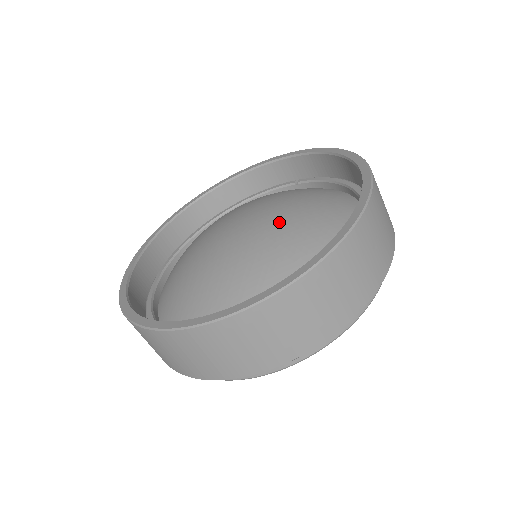
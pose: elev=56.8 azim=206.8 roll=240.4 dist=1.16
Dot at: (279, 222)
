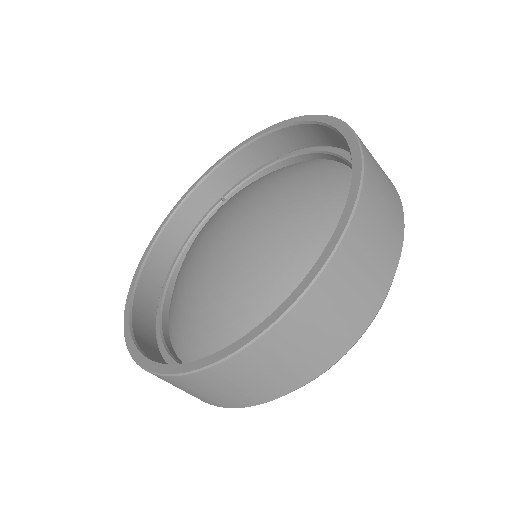
Dot at: (268, 197)
